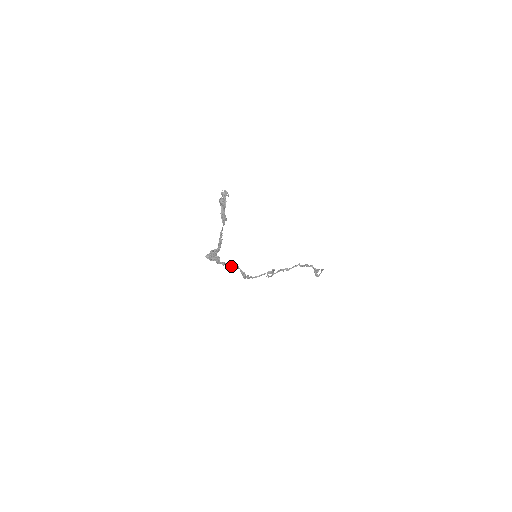
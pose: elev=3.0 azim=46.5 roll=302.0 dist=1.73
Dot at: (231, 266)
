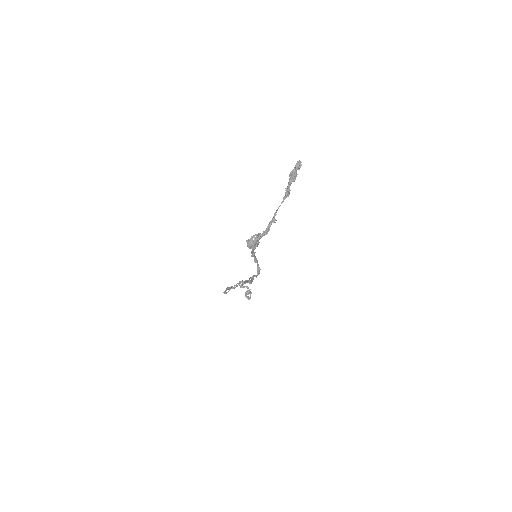
Dot at: (254, 260)
